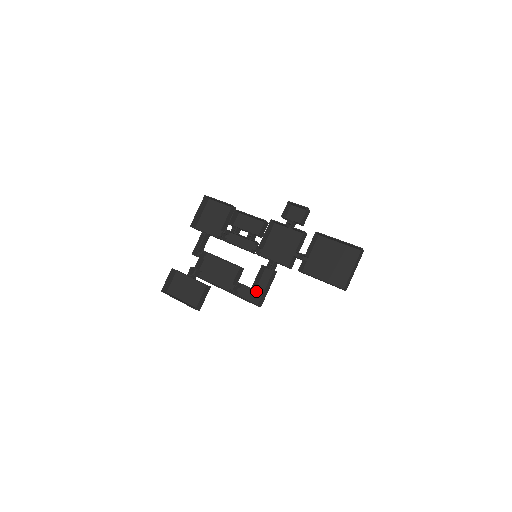
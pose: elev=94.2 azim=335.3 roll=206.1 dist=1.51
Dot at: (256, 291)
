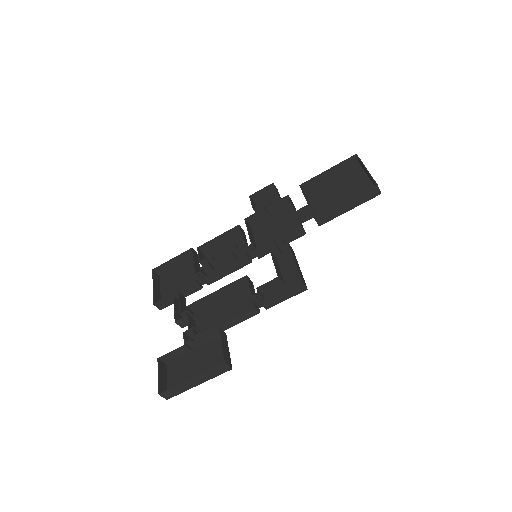
Dot at: (286, 283)
